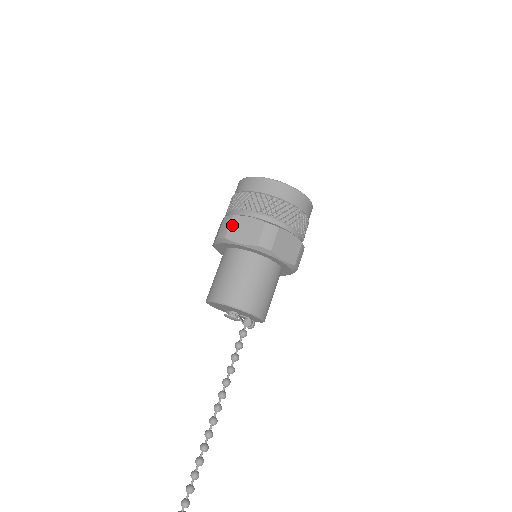
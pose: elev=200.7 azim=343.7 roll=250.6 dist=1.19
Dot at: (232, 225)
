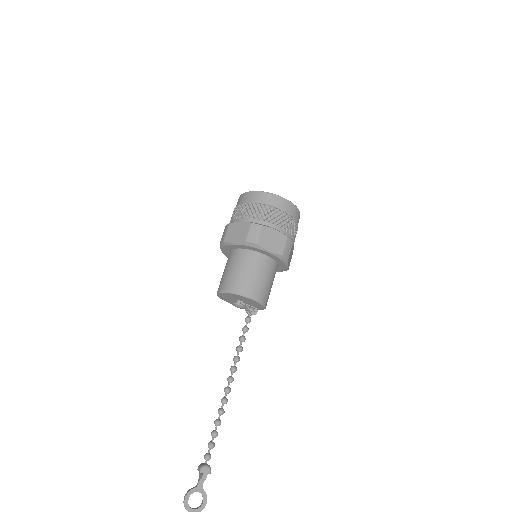
Dot at: (262, 234)
